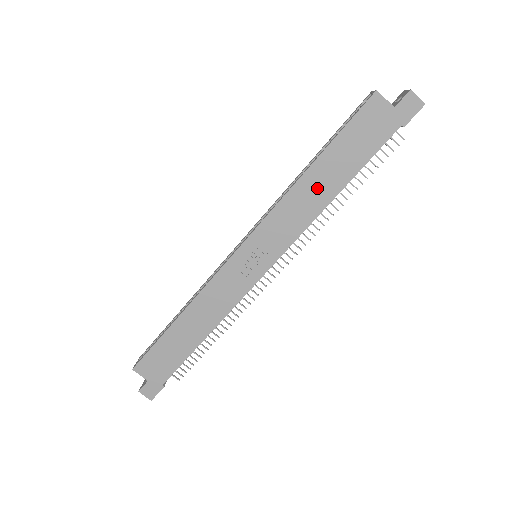
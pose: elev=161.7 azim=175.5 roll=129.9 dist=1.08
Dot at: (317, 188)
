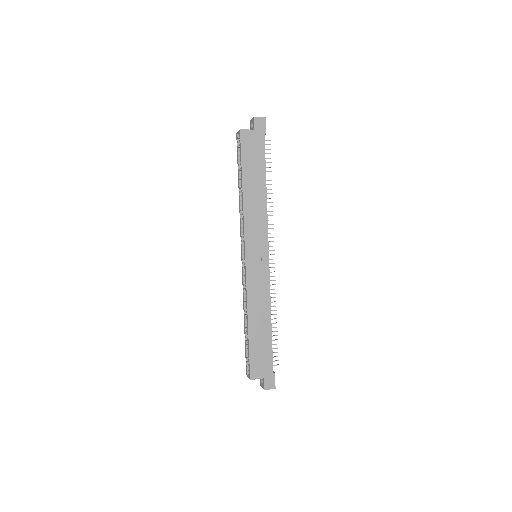
Dot at: (255, 195)
